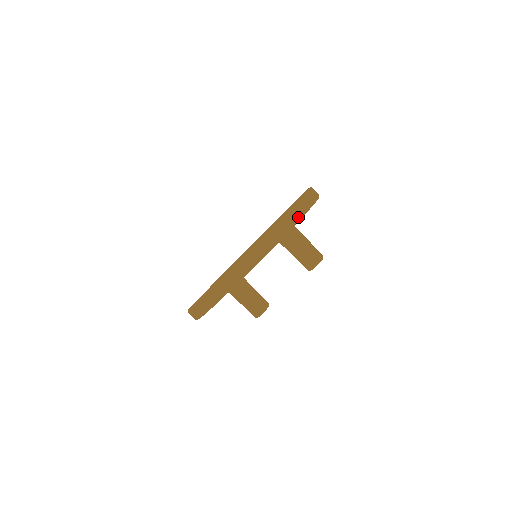
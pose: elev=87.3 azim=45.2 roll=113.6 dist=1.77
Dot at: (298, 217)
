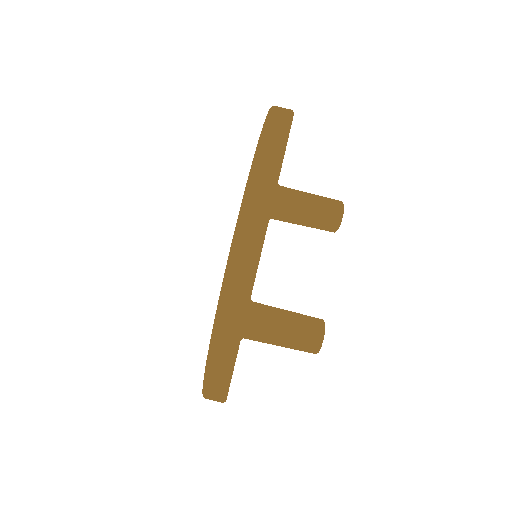
Dot at: occluded
